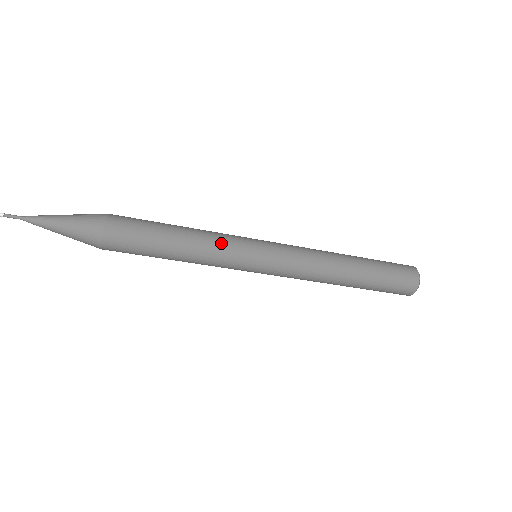
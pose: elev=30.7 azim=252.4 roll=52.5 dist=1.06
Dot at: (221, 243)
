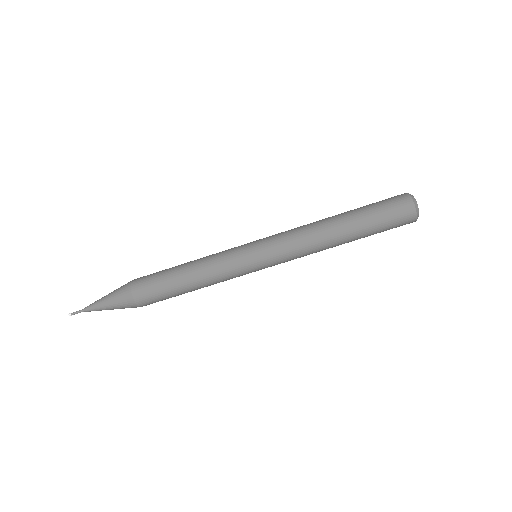
Dot at: occluded
